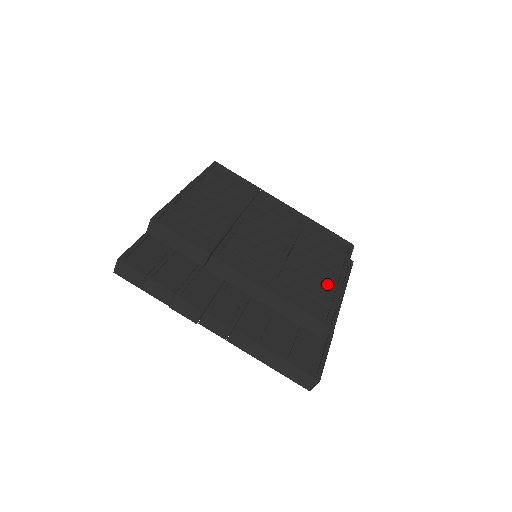
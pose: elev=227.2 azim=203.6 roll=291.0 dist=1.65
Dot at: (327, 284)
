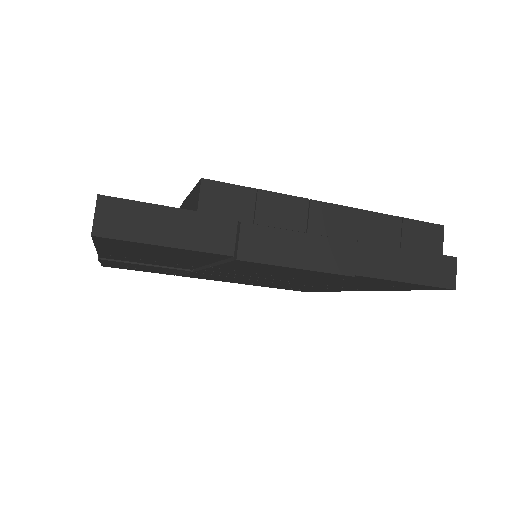
Dot at: occluded
